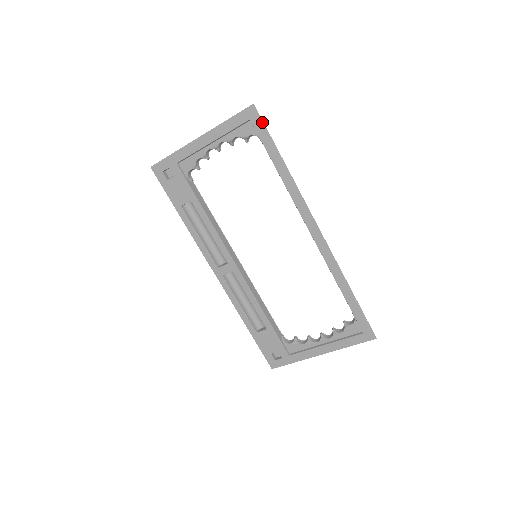
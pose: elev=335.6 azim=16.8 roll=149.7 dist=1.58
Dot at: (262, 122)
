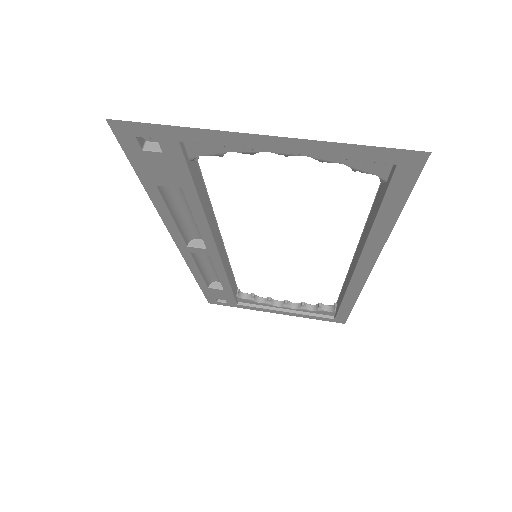
Dot at: (416, 178)
